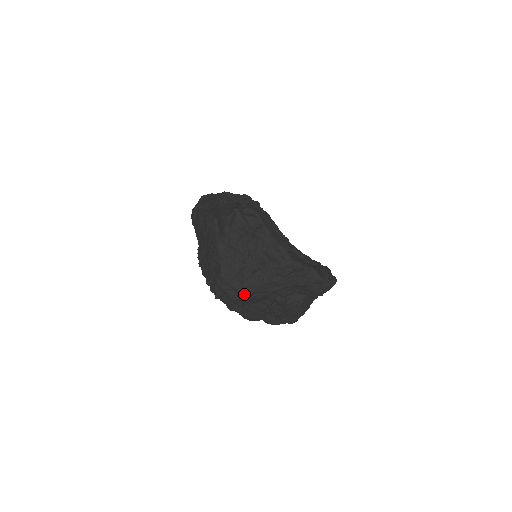
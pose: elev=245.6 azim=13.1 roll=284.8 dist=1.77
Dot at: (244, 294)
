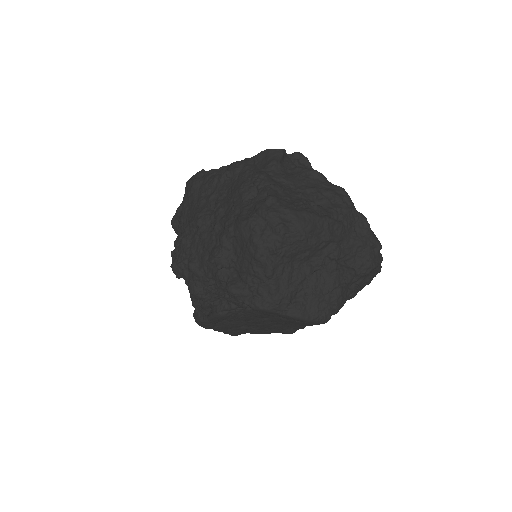
Dot at: (302, 225)
